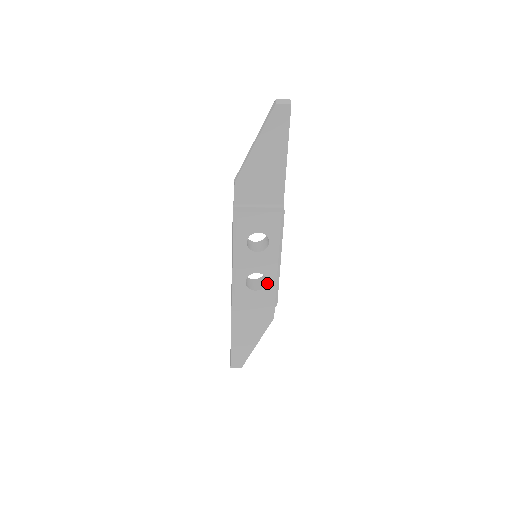
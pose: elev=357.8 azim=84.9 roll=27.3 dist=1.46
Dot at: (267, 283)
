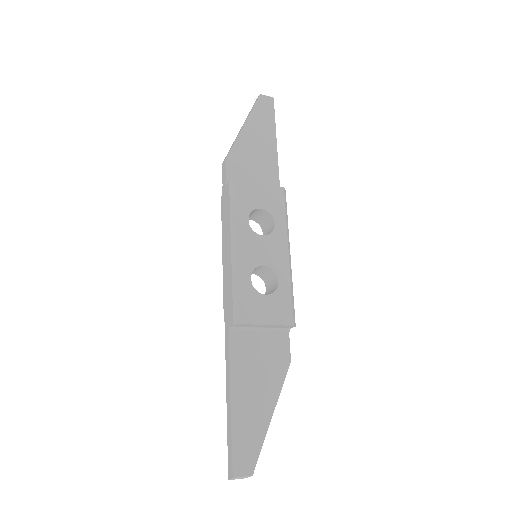
Dot at: (279, 284)
